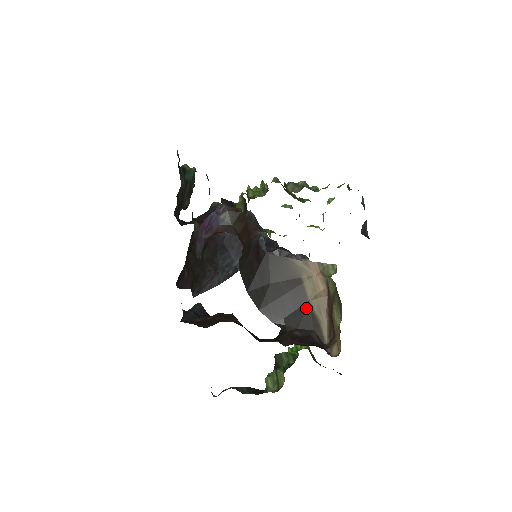
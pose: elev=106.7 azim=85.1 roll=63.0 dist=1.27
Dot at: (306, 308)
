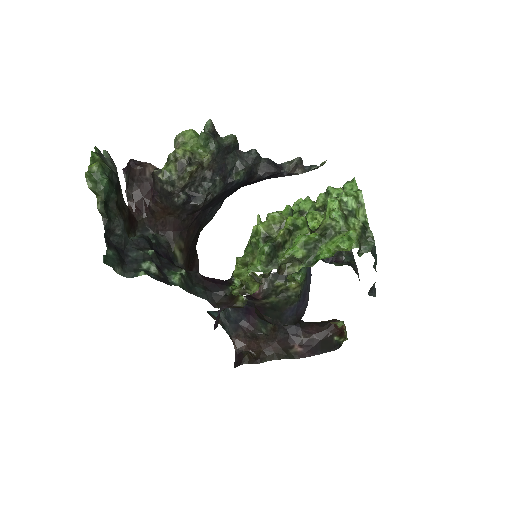
Dot at: occluded
